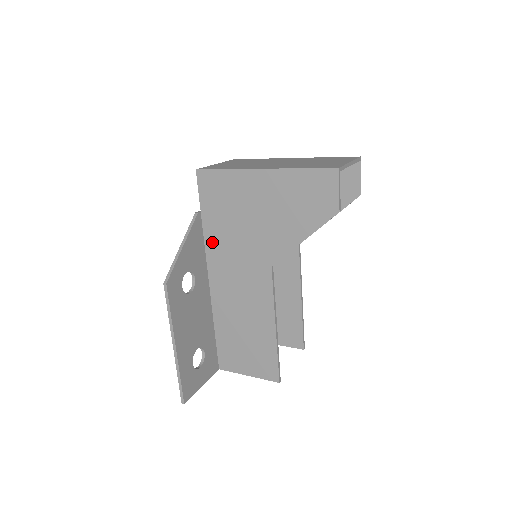
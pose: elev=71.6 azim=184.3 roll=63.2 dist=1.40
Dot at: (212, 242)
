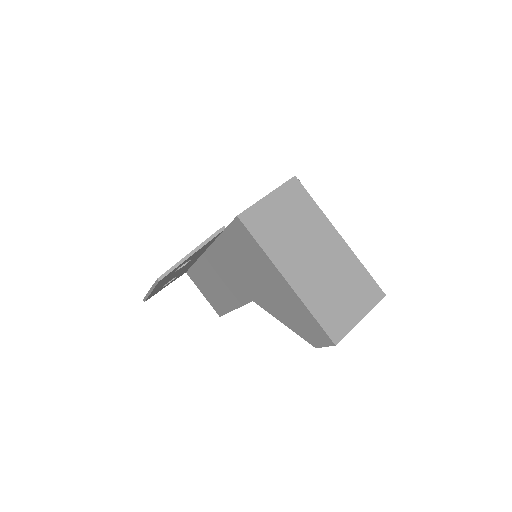
Dot at: (221, 247)
